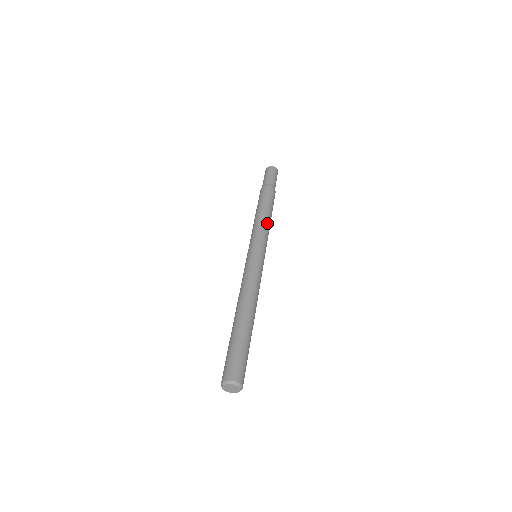
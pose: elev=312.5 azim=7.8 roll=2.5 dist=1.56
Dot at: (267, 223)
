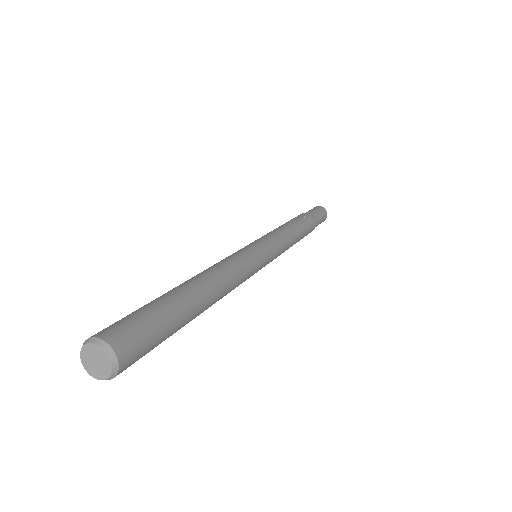
Dot at: (290, 235)
